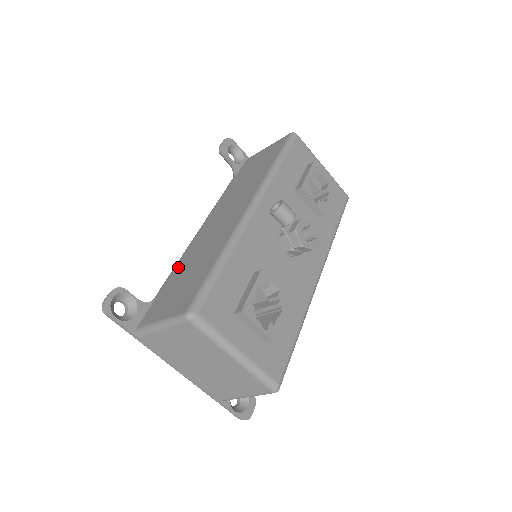
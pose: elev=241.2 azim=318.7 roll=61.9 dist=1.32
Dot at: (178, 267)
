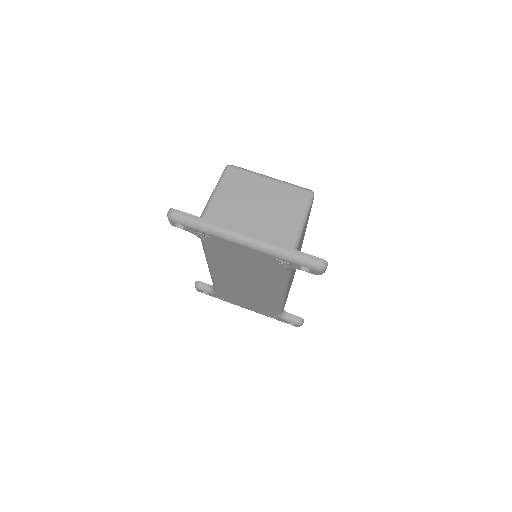
Dot at: occluded
